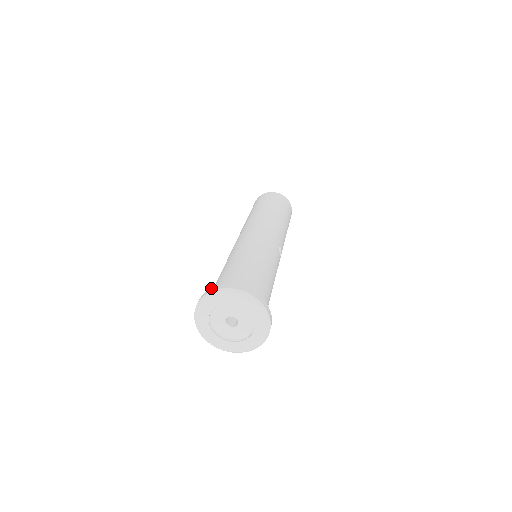
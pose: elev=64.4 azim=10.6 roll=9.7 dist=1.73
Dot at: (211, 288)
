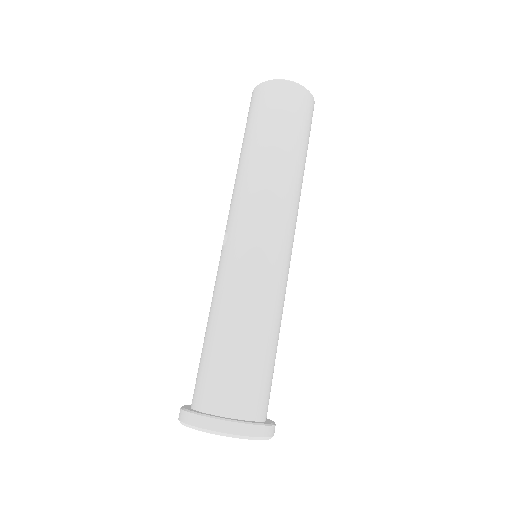
Dot at: (221, 423)
